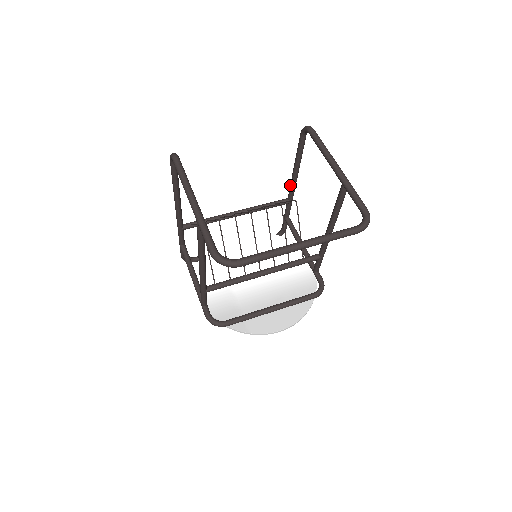
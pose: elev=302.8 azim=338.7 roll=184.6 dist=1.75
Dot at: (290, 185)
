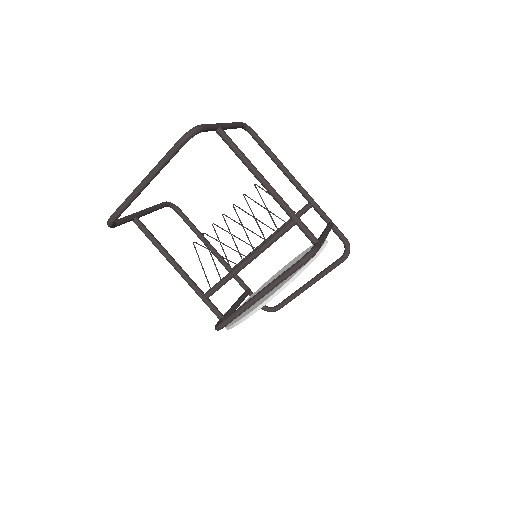
Dot at: occluded
